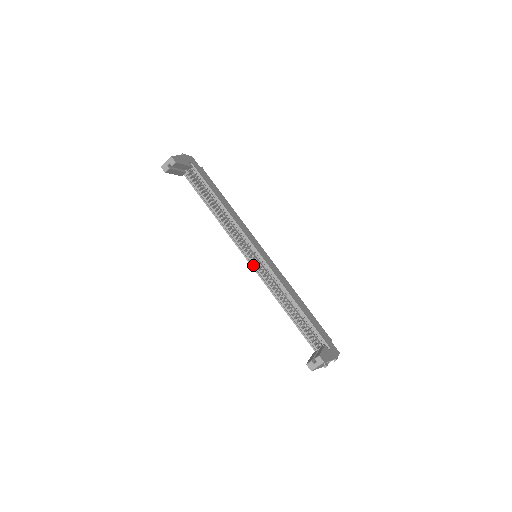
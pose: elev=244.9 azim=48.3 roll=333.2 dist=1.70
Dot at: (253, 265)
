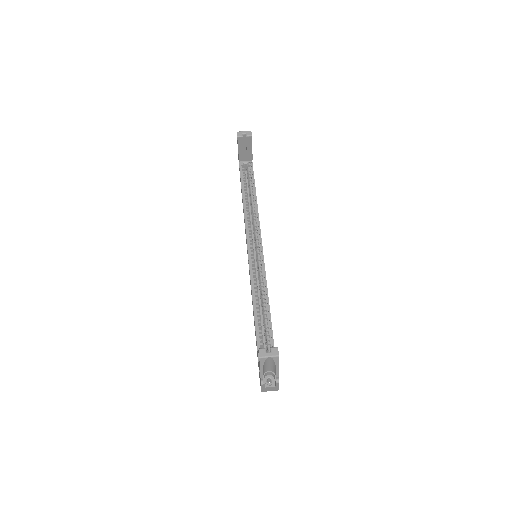
Dot at: (250, 258)
